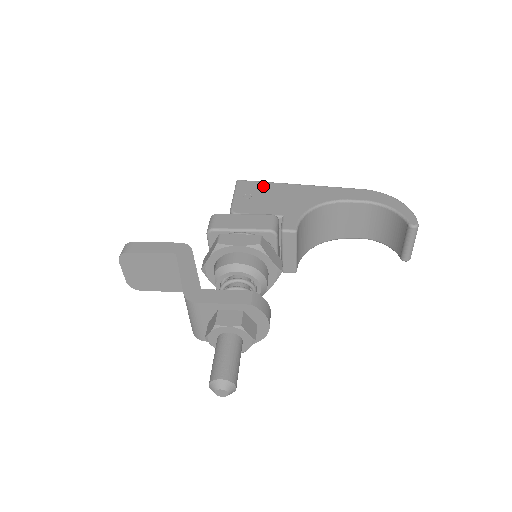
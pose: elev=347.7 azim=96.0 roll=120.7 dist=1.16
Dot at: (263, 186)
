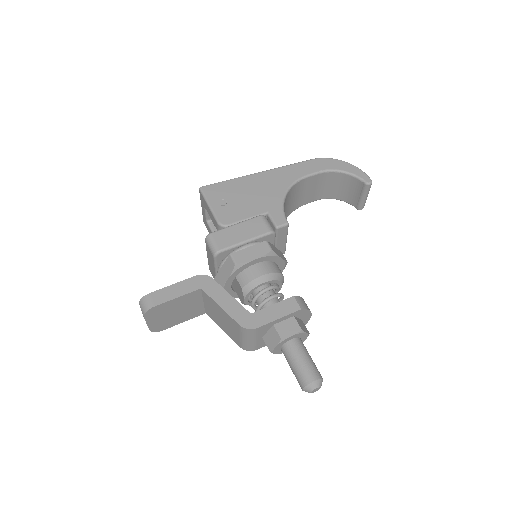
Dot at: (228, 186)
